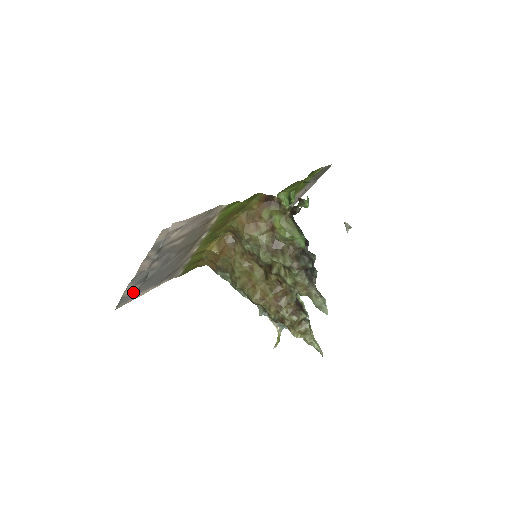
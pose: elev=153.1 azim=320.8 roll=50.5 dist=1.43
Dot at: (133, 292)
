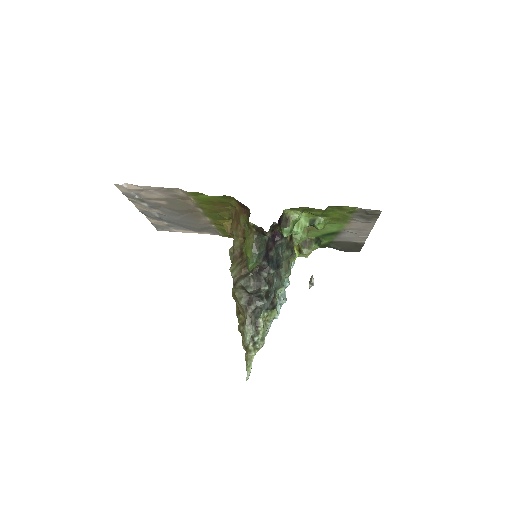
Dot at: (164, 225)
